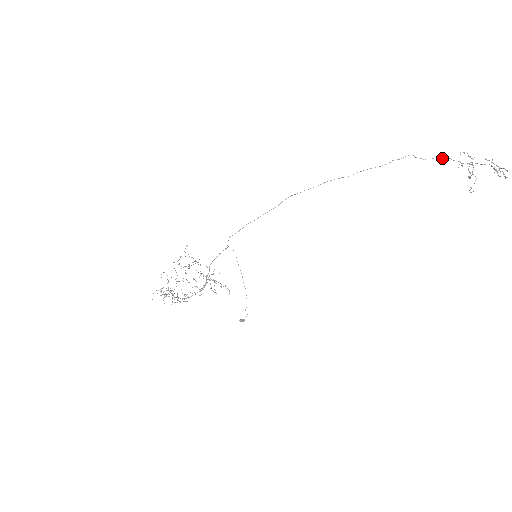
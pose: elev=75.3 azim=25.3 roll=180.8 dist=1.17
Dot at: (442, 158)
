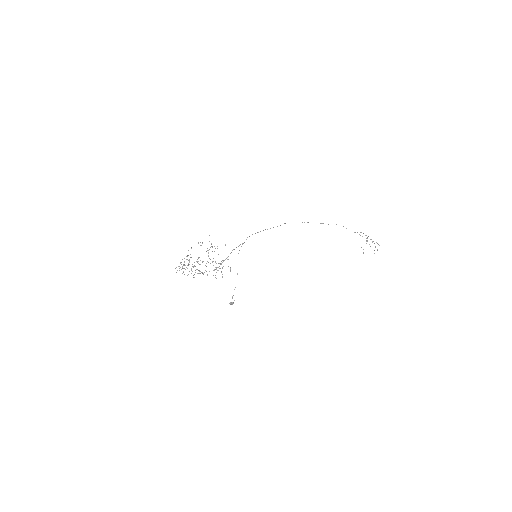
Dot at: (355, 232)
